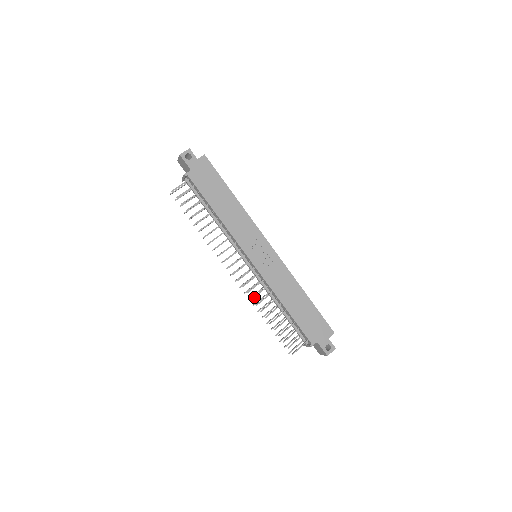
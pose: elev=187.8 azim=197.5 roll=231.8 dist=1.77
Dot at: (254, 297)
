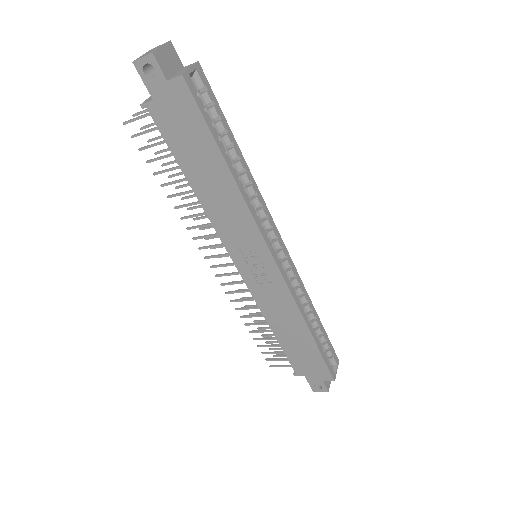
Dot at: (234, 301)
